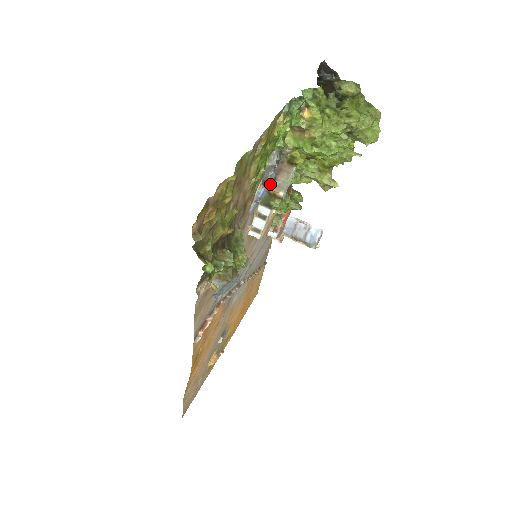
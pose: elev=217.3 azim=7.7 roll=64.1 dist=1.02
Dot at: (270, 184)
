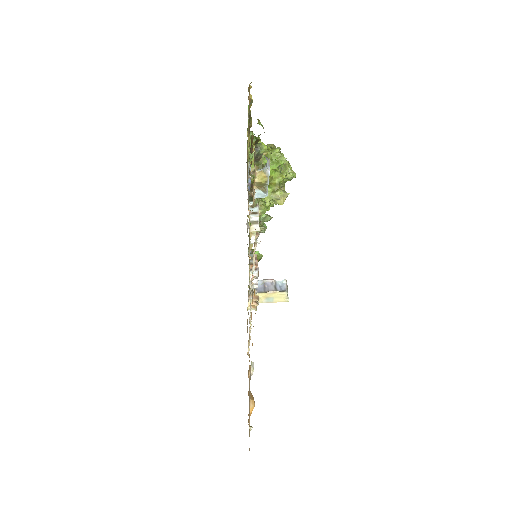
Dot at: (249, 191)
